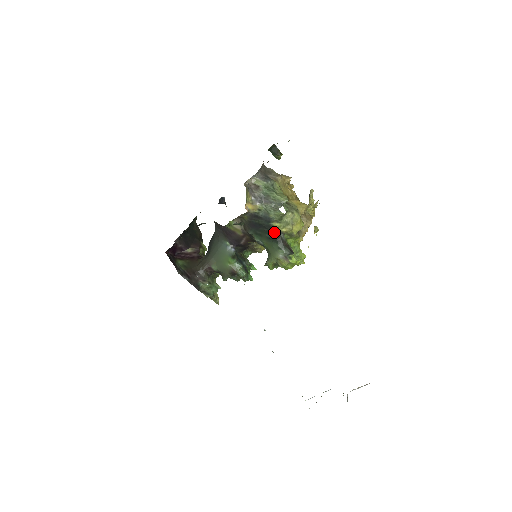
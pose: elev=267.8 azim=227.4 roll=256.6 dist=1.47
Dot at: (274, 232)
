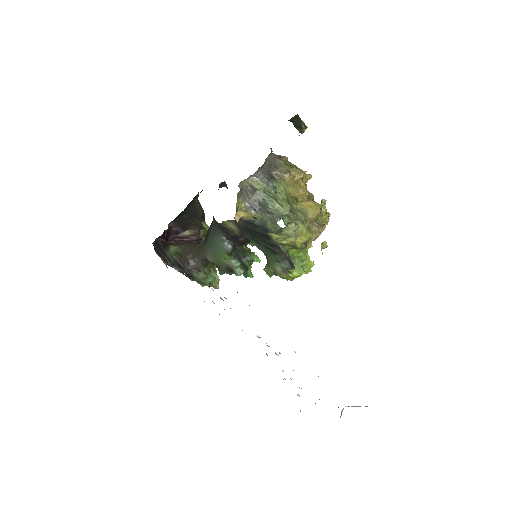
Dot at: (272, 243)
